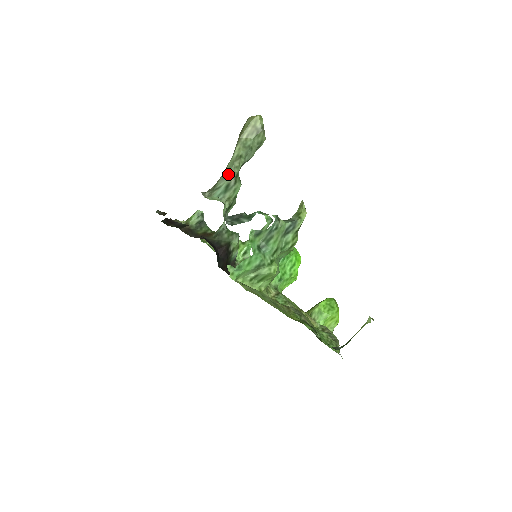
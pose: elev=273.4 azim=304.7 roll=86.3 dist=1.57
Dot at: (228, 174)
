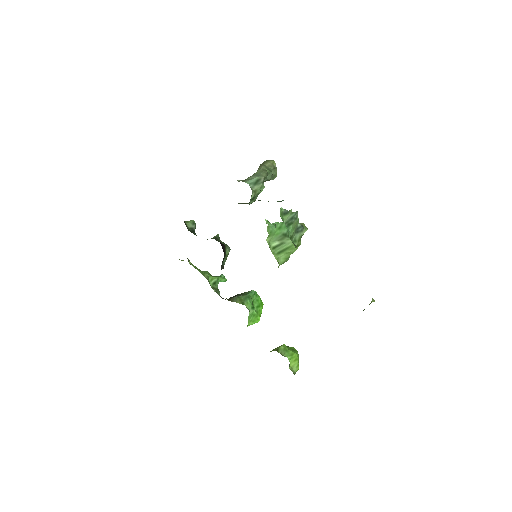
Dot at: (259, 174)
